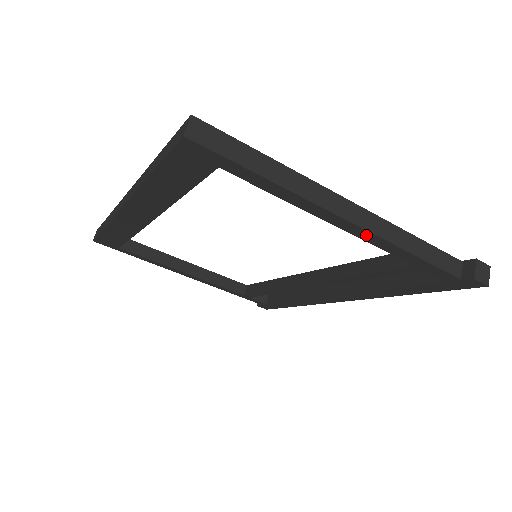
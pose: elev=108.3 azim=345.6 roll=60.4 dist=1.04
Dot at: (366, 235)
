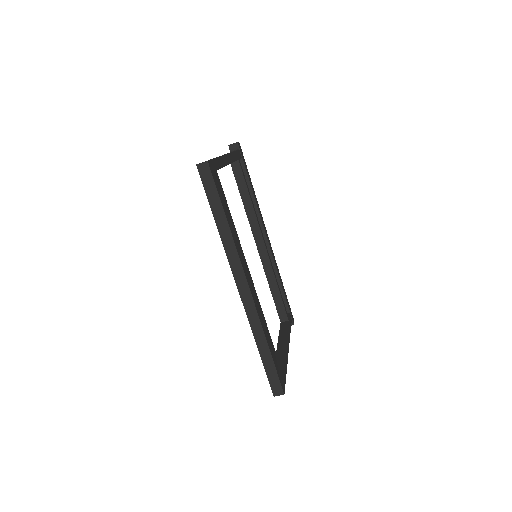
Dot at: occluded
